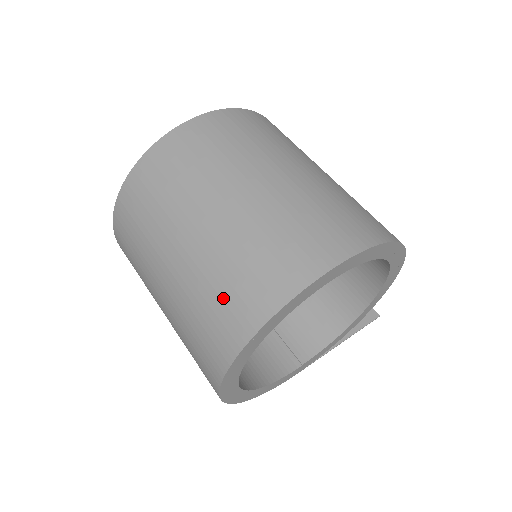
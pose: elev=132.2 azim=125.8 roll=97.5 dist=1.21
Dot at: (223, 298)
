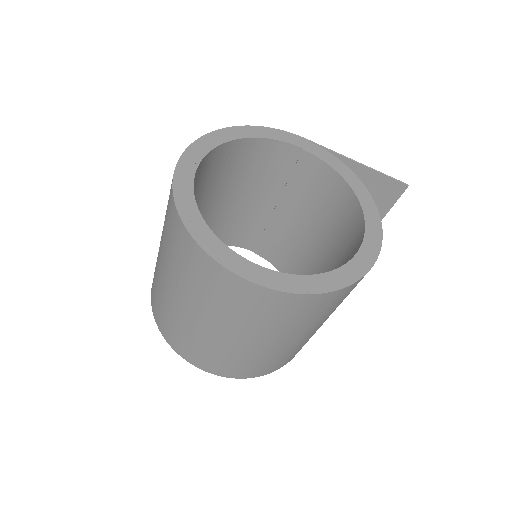
Dot at: (158, 304)
